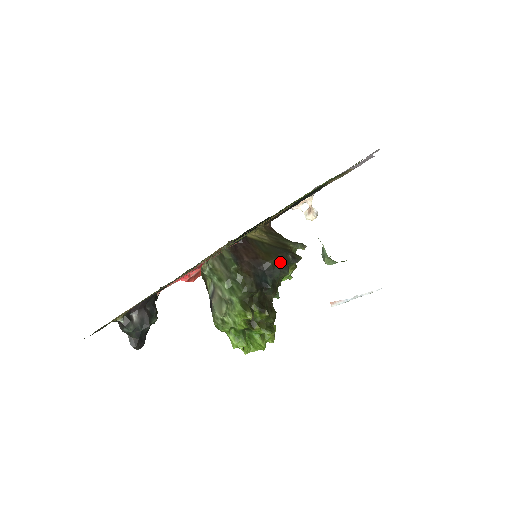
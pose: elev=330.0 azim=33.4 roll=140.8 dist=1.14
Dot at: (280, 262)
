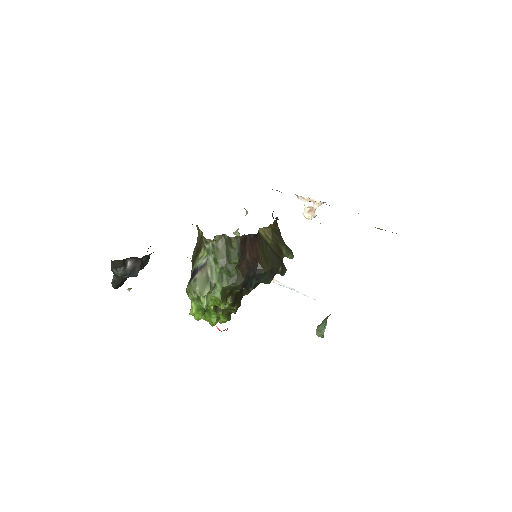
Dot at: (271, 272)
